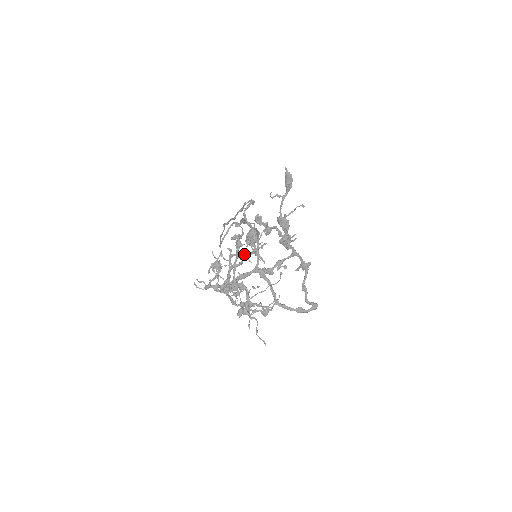
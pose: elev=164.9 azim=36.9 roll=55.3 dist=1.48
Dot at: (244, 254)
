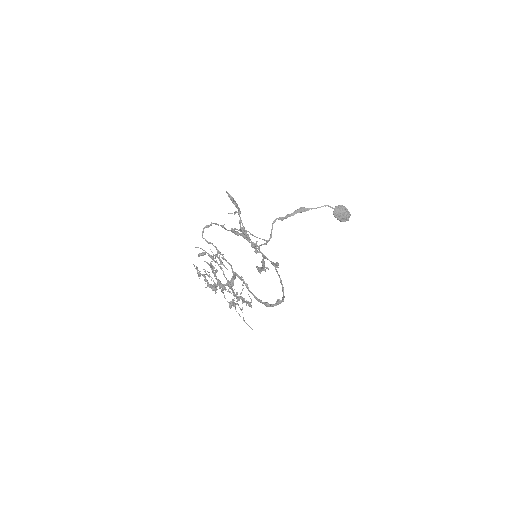
Dot at: (212, 265)
